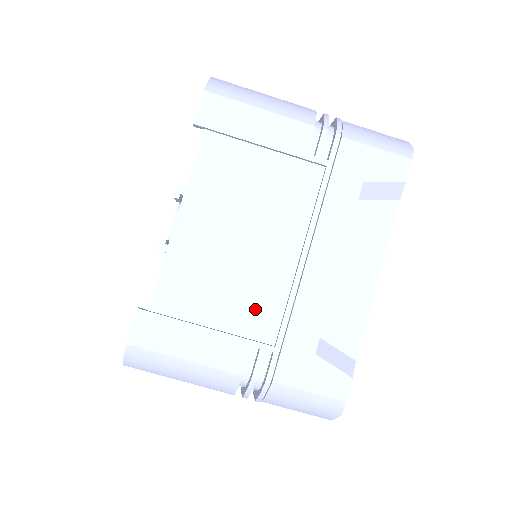
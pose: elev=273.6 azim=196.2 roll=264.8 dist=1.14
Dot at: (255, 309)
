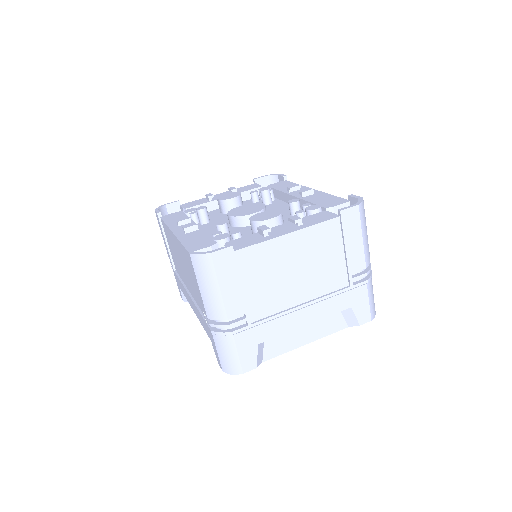
Dot at: (264, 302)
